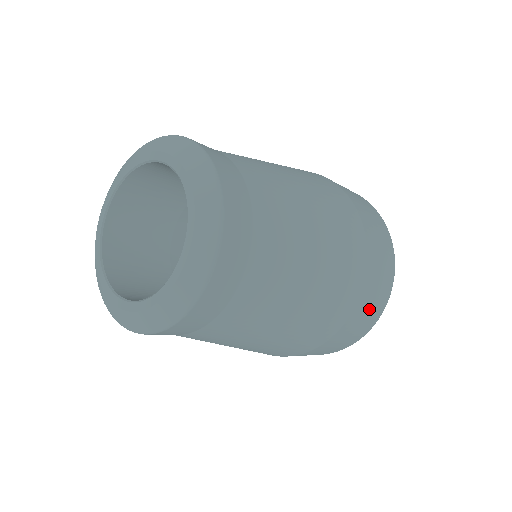
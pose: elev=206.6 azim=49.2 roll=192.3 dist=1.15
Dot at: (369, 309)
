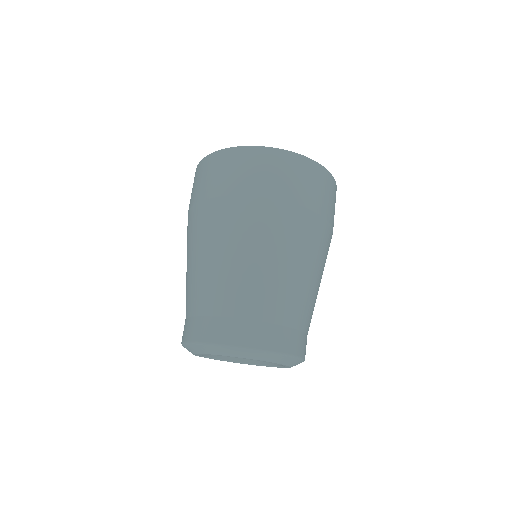
Dot at: occluded
